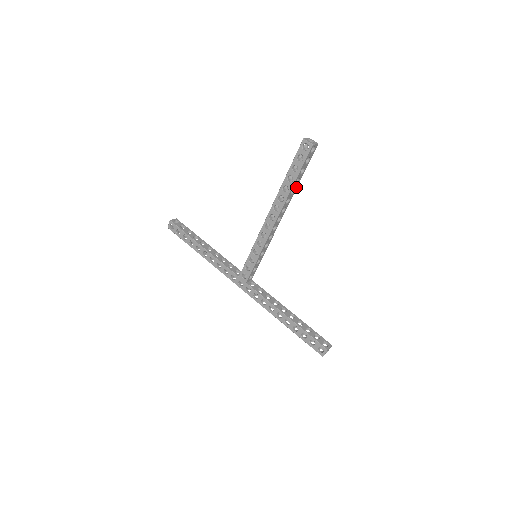
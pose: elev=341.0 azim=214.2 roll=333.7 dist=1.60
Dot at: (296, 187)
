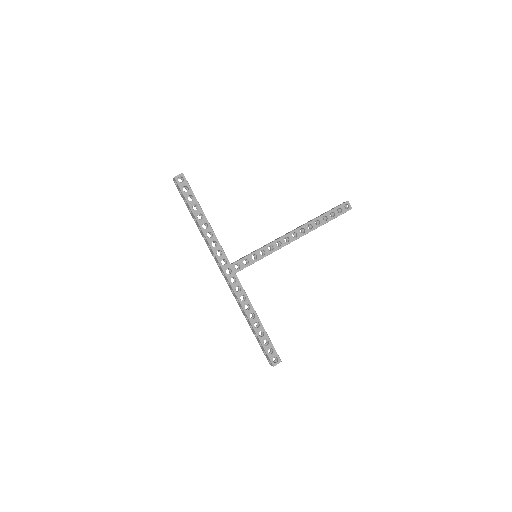
Dot at: occluded
